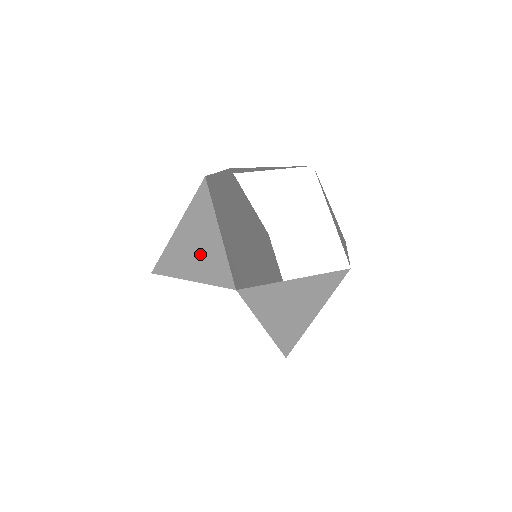
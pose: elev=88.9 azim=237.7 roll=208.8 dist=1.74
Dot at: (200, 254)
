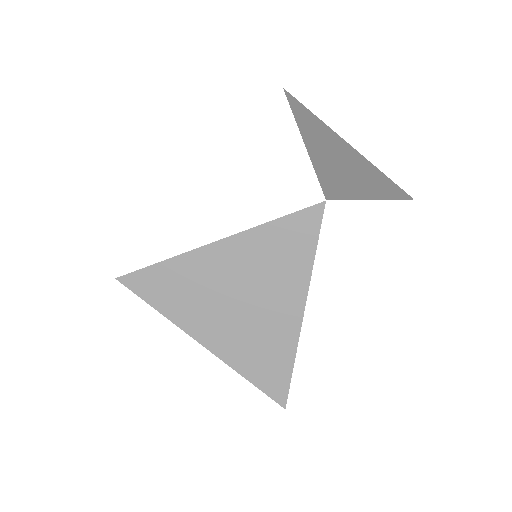
Dot at: (245, 320)
